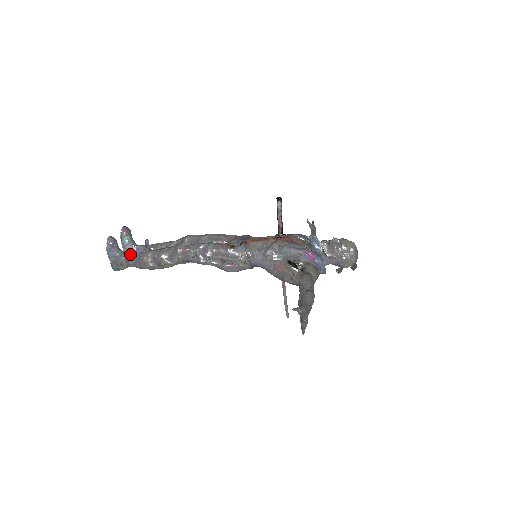
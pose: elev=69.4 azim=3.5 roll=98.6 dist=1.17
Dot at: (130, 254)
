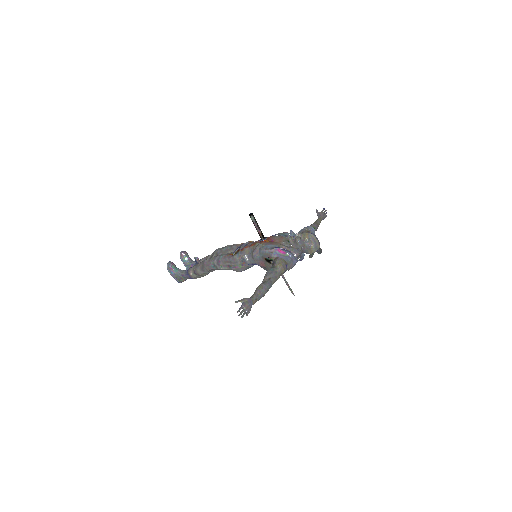
Dot at: (184, 271)
